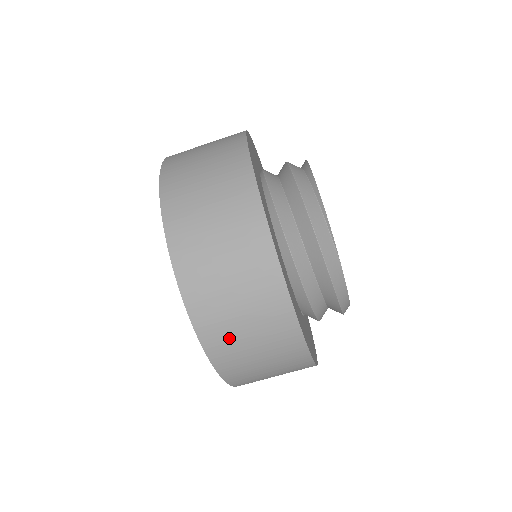
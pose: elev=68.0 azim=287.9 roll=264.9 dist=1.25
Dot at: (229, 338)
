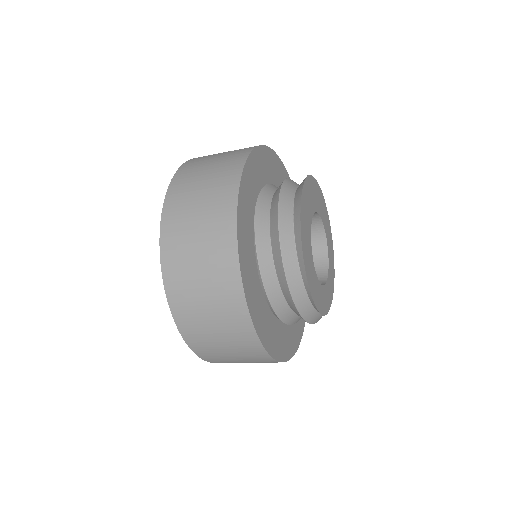
Dot at: occluded
